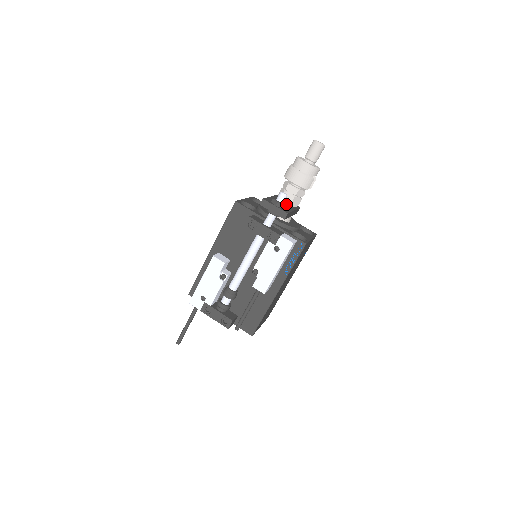
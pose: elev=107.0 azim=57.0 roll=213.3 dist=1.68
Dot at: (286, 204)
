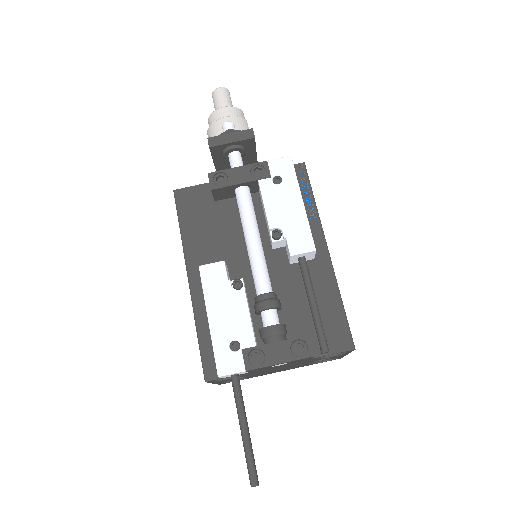
Dot at: occluded
